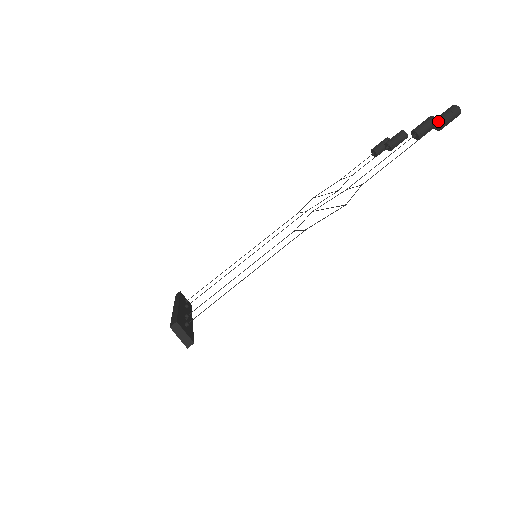
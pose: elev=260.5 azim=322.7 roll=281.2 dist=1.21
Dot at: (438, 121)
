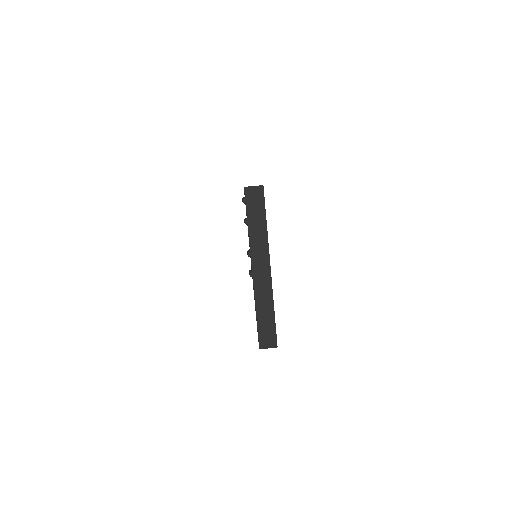
Dot at: (243, 198)
